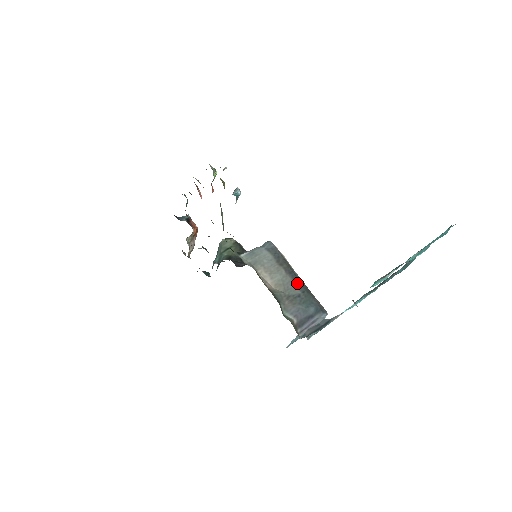
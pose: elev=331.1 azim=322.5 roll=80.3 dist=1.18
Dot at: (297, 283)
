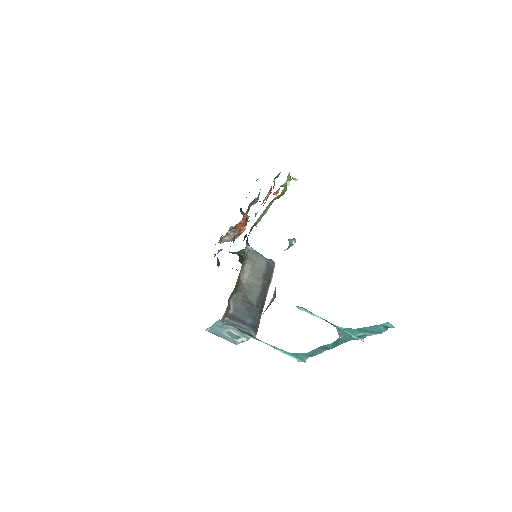
Dot at: (260, 298)
